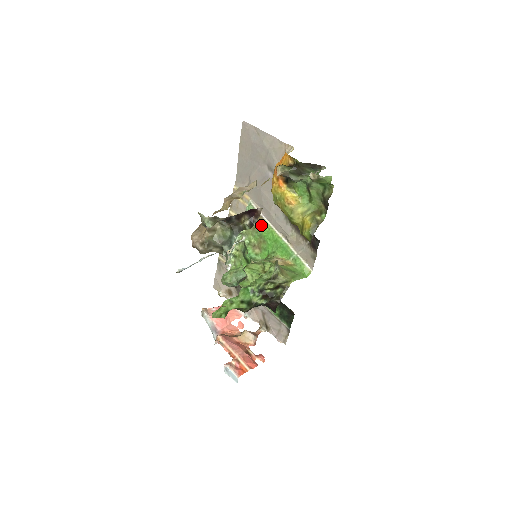
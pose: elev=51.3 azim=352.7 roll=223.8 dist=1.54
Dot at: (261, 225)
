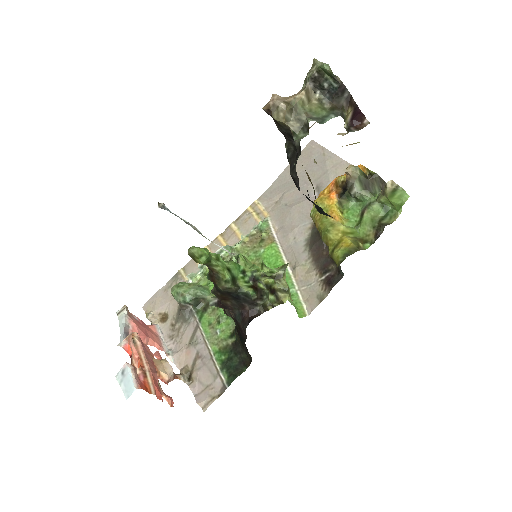
Dot at: (267, 245)
